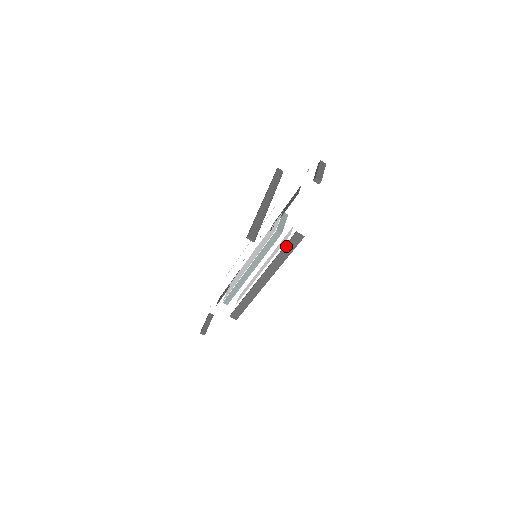
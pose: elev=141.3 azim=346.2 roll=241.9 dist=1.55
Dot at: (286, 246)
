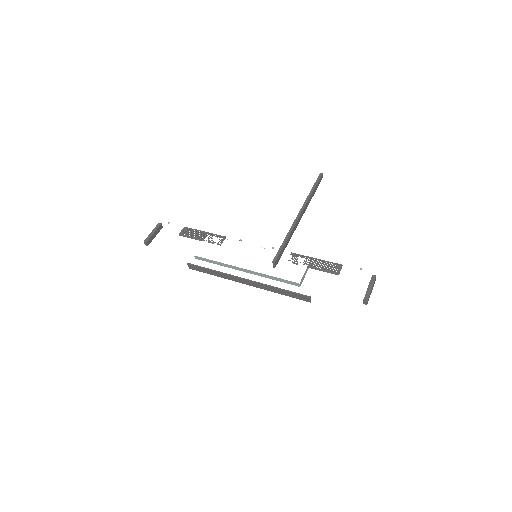
Dot at: (292, 293)
